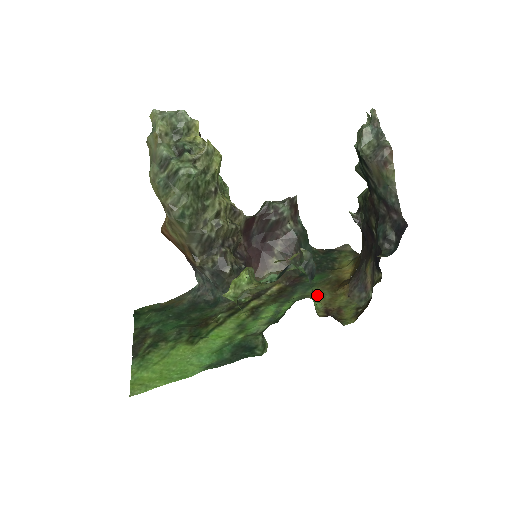
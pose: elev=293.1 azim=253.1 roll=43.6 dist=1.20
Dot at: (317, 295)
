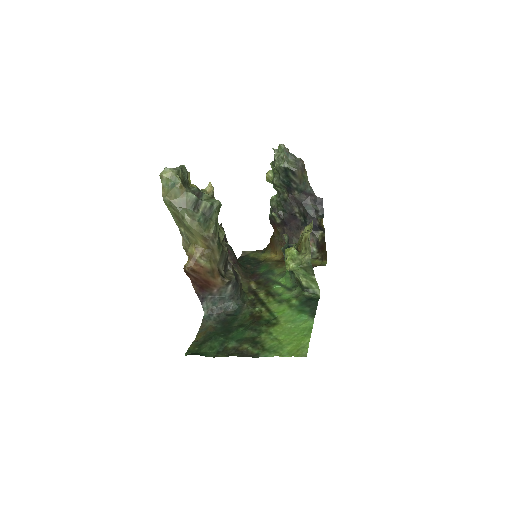
Dot at: (285, 269)
